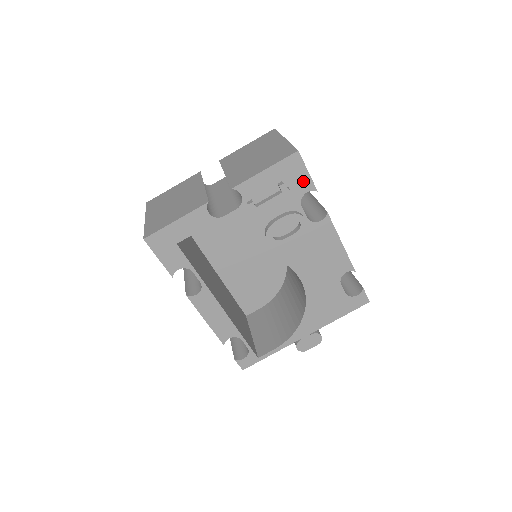
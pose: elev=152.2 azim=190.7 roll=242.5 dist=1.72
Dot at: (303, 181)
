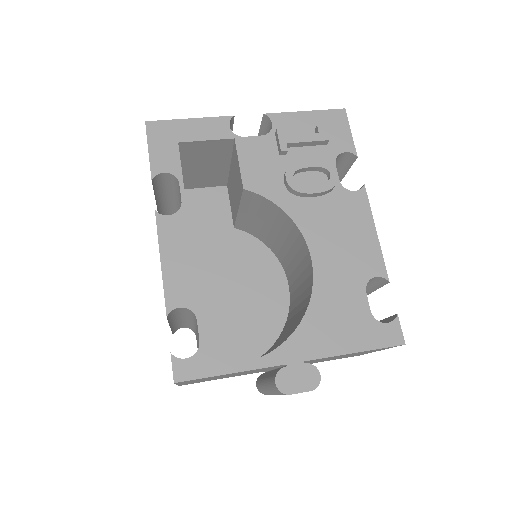
Dot at: (343, 139)
